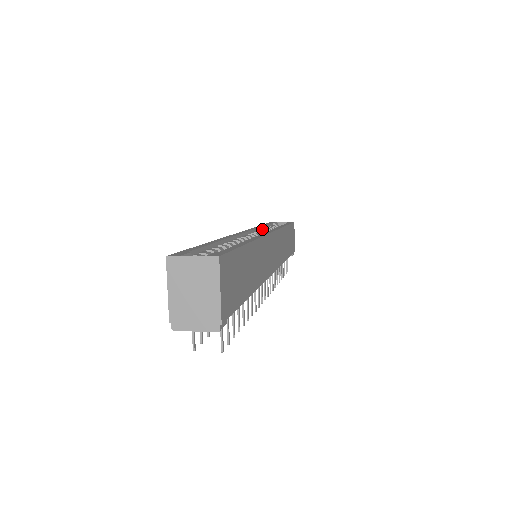
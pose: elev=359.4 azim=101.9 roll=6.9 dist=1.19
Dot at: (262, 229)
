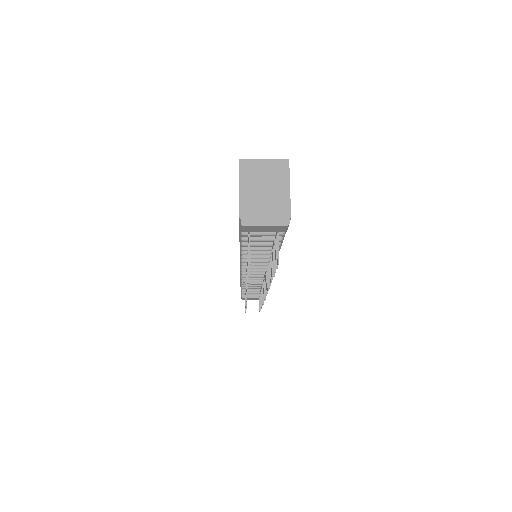
Dot at: occluded
